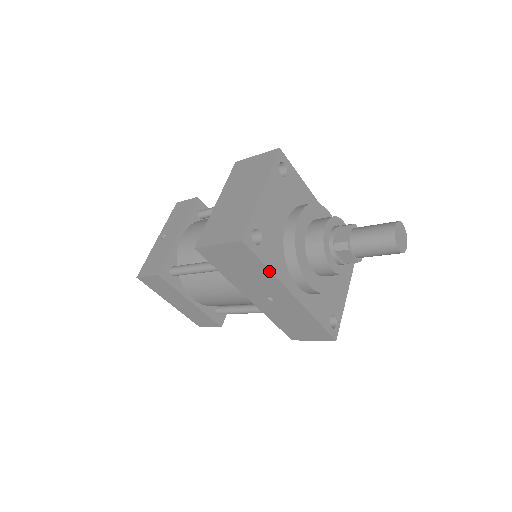
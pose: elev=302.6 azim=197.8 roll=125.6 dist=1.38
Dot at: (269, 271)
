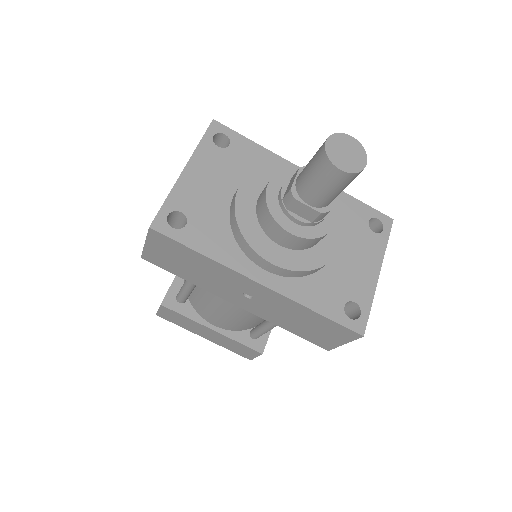
Dot at: (206, 257)
